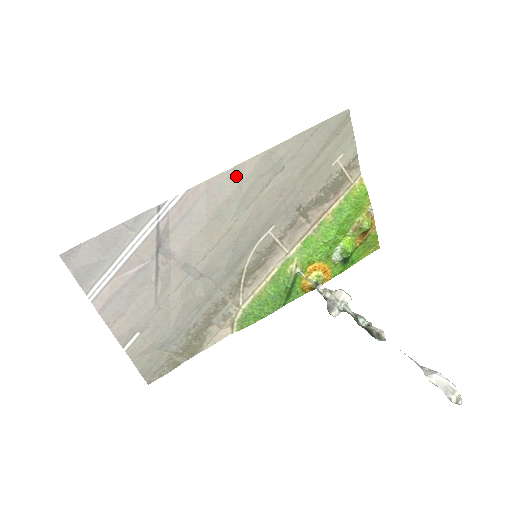
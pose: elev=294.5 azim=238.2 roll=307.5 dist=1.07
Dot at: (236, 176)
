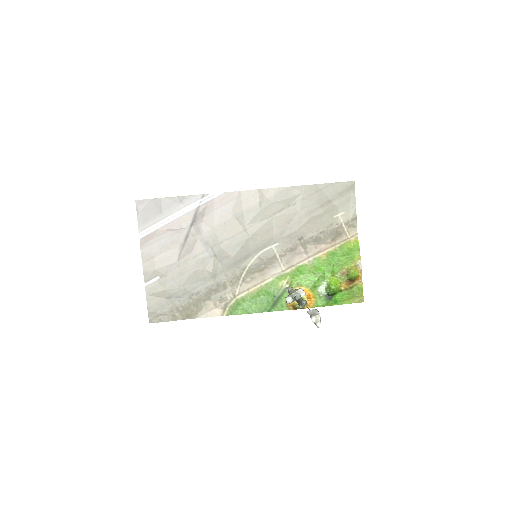
Dot at: (259, 196)
